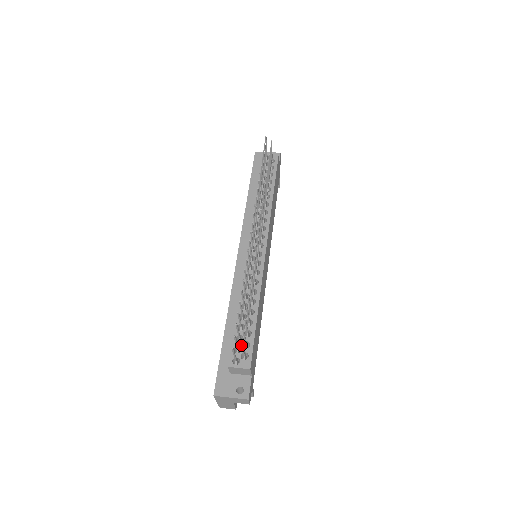
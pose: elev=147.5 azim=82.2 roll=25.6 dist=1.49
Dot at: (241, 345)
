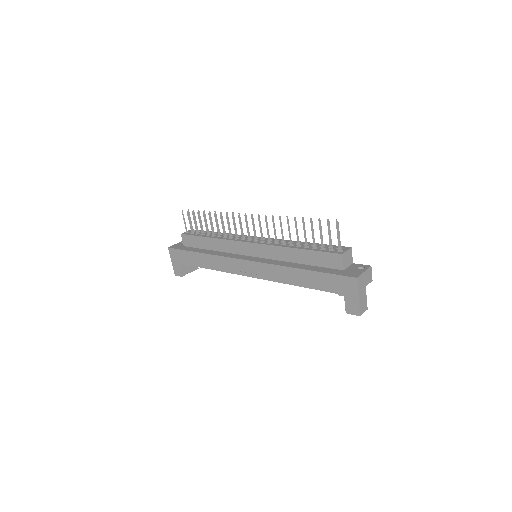
Dot at: occluded
